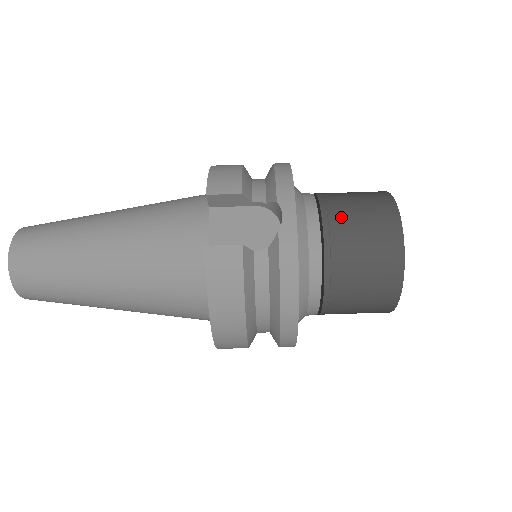
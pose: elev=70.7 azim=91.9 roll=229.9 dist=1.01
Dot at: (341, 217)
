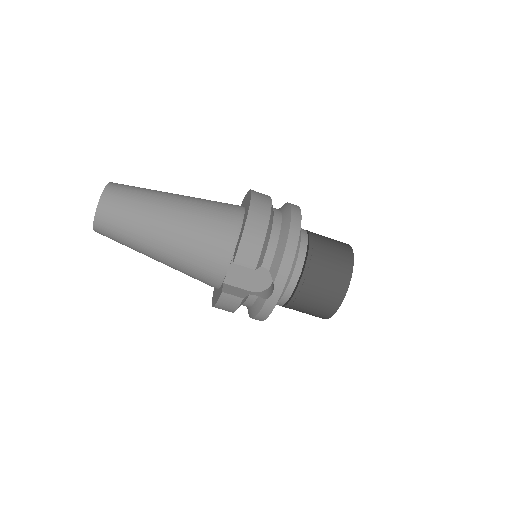
Dot at: (311, 285)
